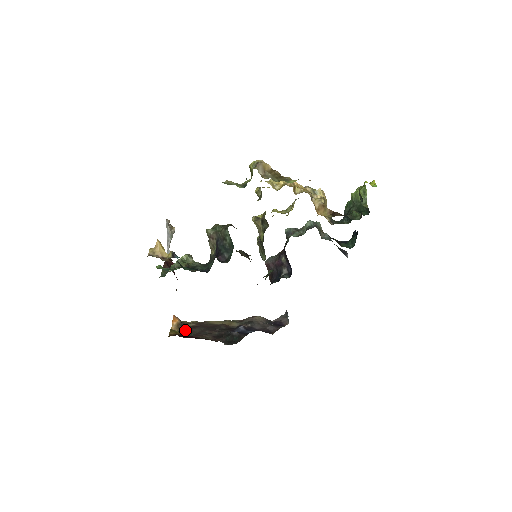
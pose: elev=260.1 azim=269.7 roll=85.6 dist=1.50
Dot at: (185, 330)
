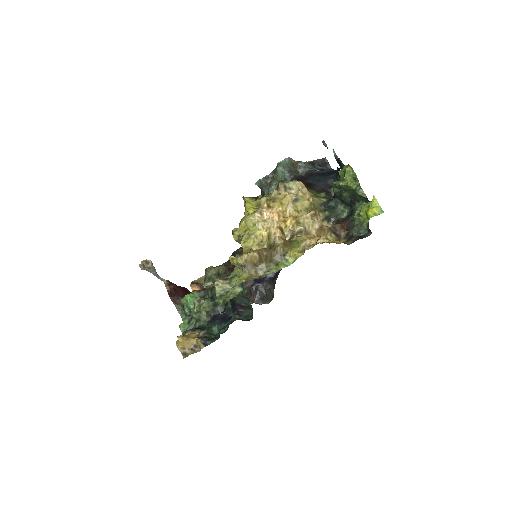
Dot at: occluded
